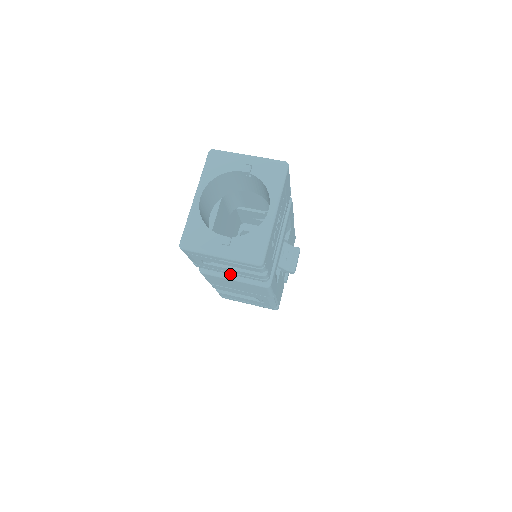
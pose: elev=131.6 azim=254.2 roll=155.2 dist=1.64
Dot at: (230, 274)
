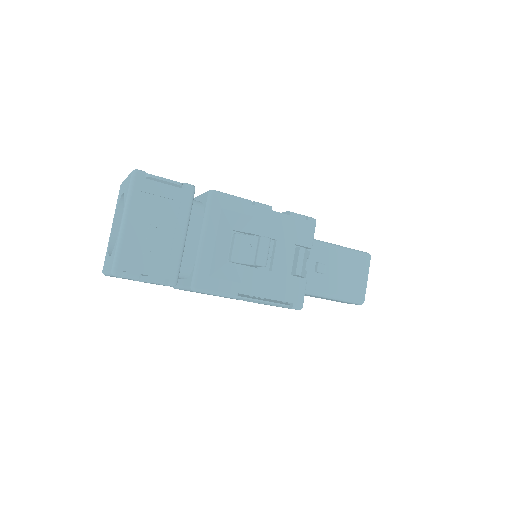
Dot at: (179, 284)
